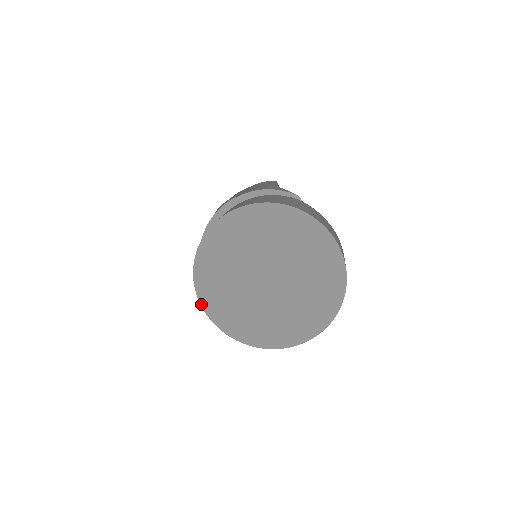
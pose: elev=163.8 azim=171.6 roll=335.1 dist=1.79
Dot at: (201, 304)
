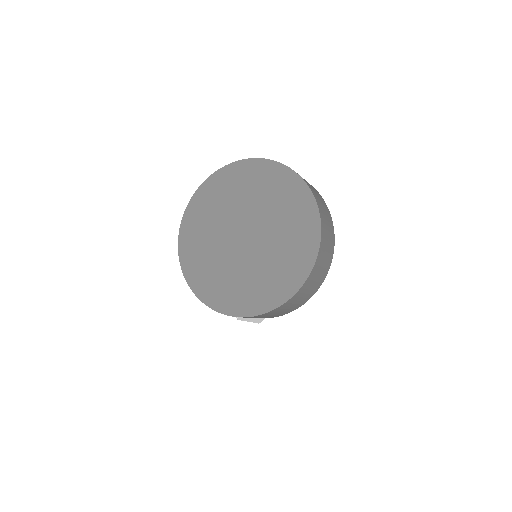
Dot at: (203, 302)
